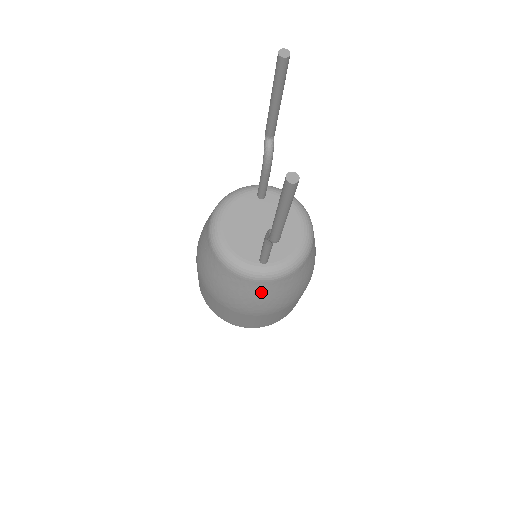
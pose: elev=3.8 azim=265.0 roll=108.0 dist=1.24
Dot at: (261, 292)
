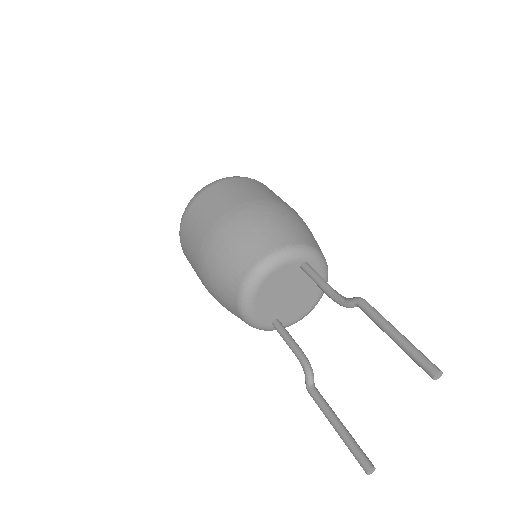
Dot at: occluded
